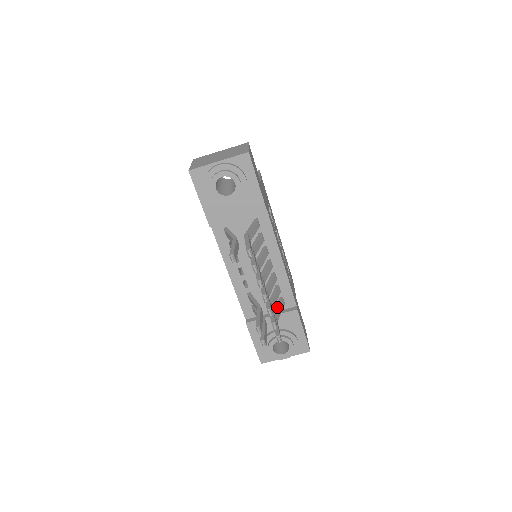
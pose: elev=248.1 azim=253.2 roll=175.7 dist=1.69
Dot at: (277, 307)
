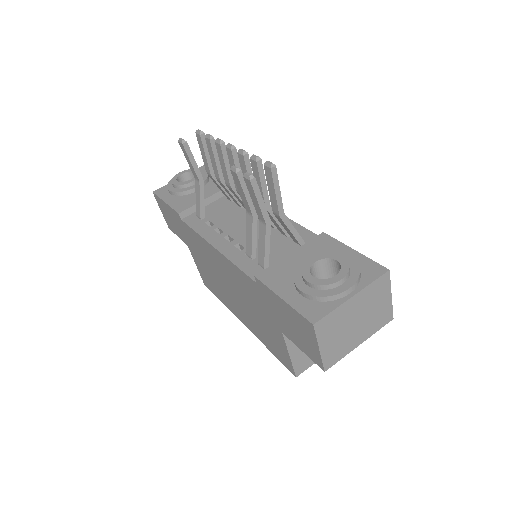
Dot at: occluded
